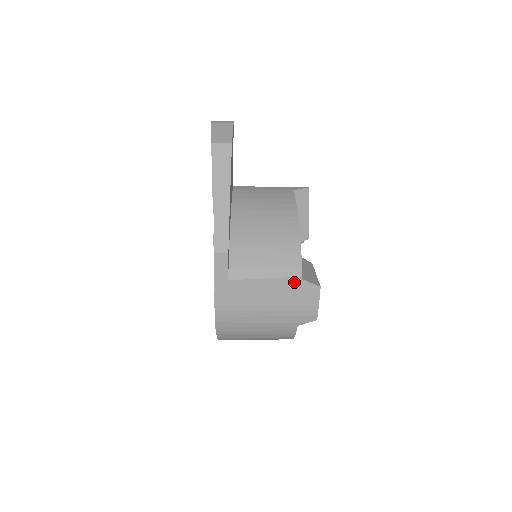
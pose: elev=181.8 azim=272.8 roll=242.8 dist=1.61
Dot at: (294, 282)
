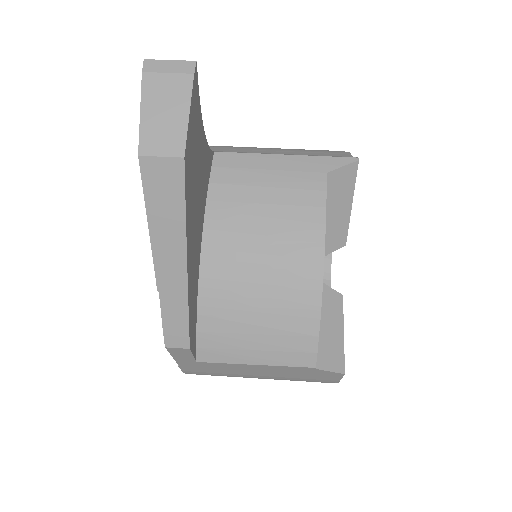
Dot at: (302, 369)
